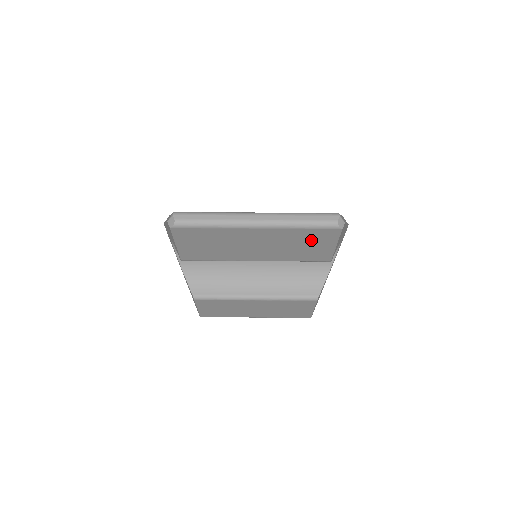
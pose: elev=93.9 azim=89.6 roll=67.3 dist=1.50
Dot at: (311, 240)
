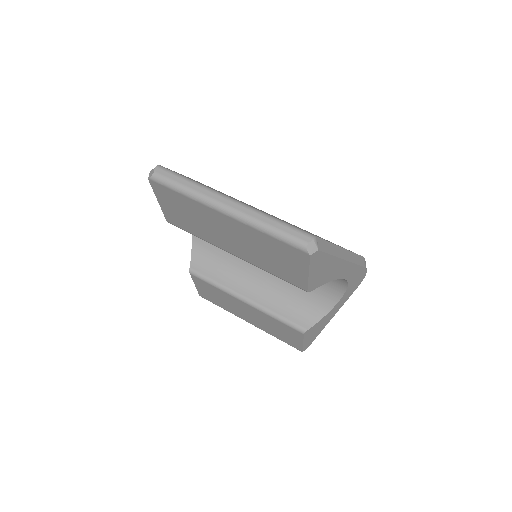
Dot at: (281, 254)
